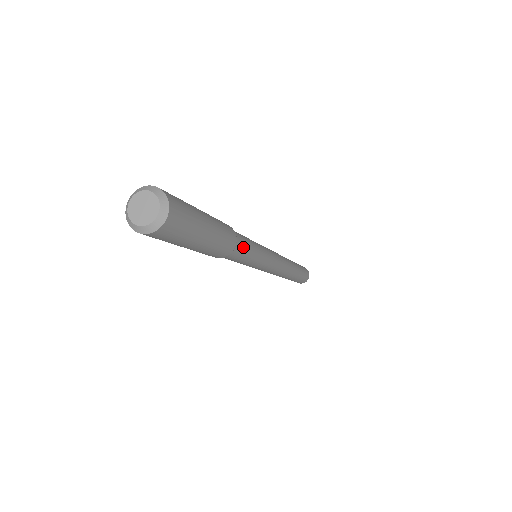
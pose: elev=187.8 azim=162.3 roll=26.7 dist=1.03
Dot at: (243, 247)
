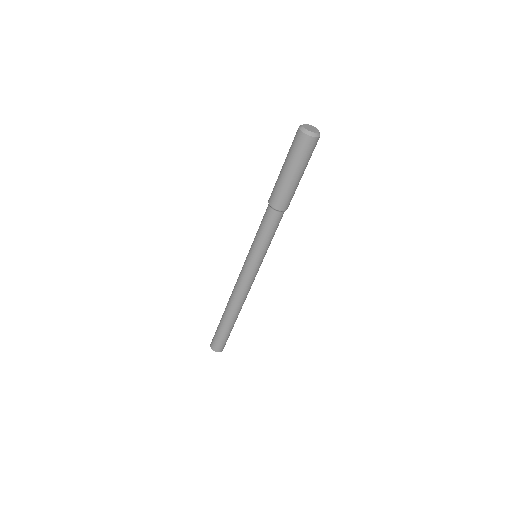
Dot at: (277, 223)
